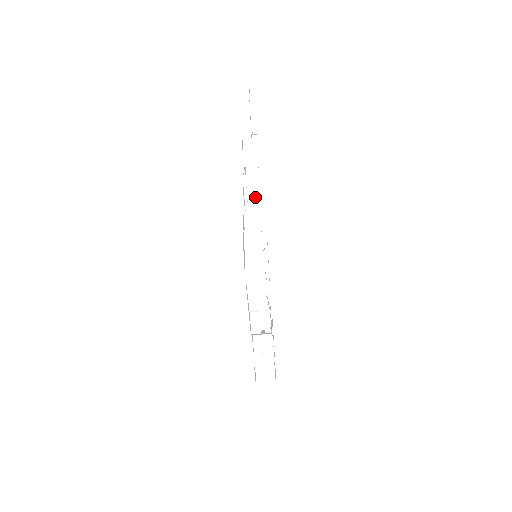
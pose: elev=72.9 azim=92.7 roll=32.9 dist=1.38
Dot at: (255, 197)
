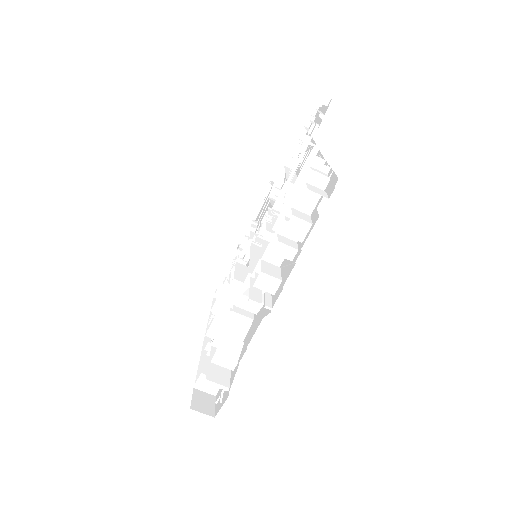
Dot at: occluded
